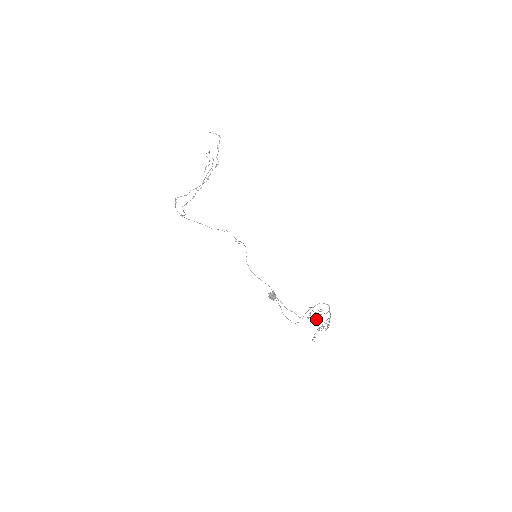
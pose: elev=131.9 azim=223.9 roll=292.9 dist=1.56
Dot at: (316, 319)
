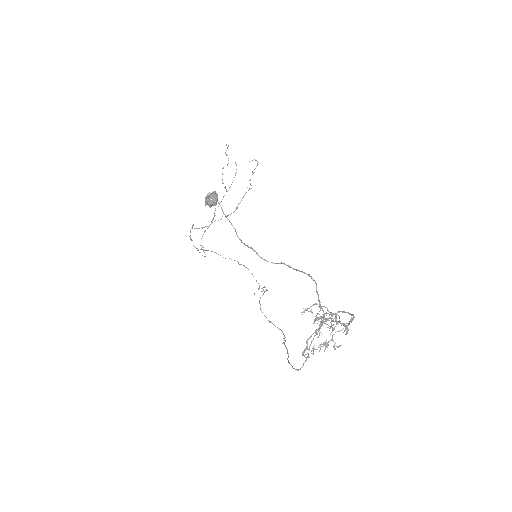
Dot at: (317, 317)
